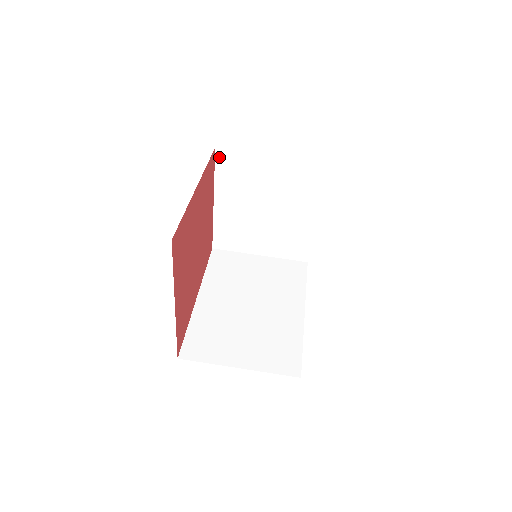
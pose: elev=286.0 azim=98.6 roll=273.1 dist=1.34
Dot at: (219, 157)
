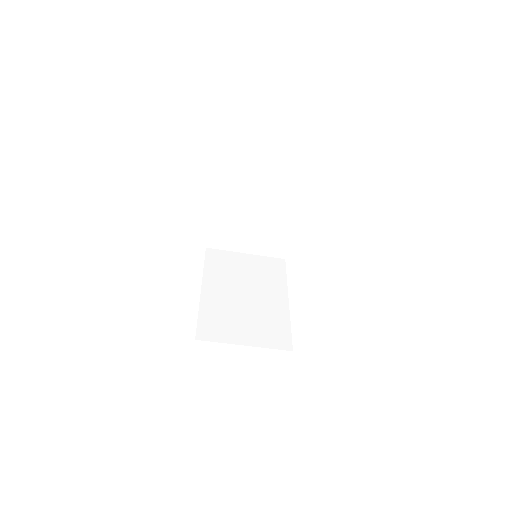
Dot at: (222, 173)
